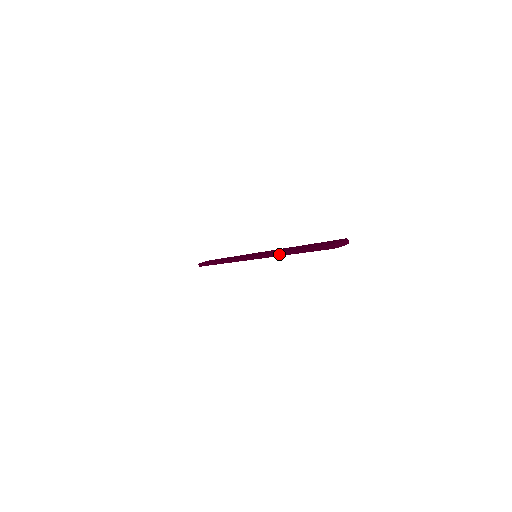
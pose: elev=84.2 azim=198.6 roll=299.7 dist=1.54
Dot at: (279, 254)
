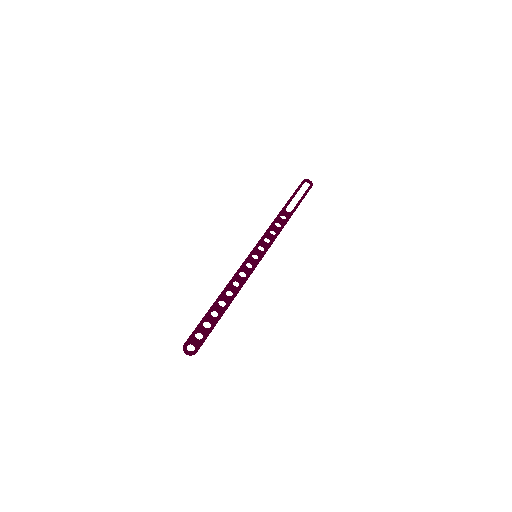
Dot at: (225, 288)
